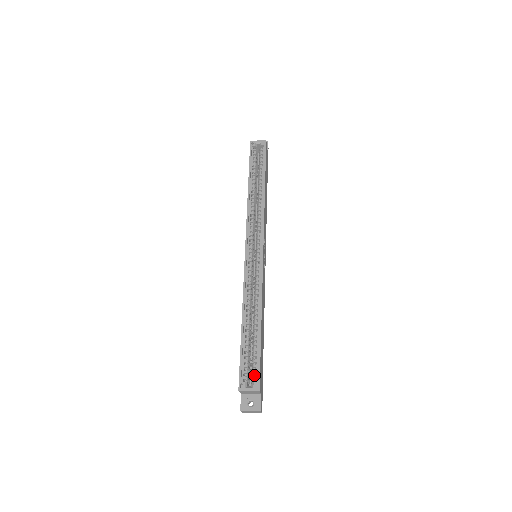
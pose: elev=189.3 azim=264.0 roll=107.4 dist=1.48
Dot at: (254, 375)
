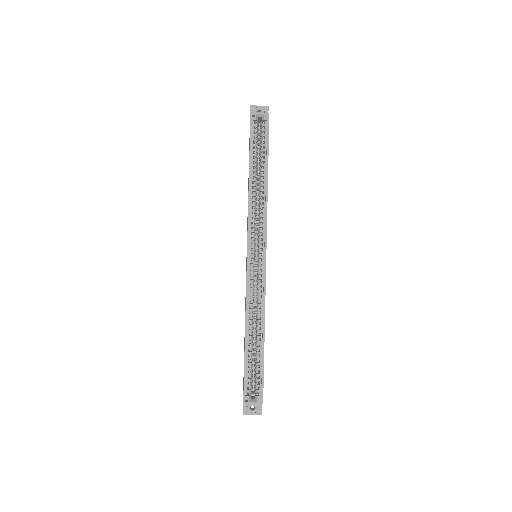
Dot at: (257, 388)
